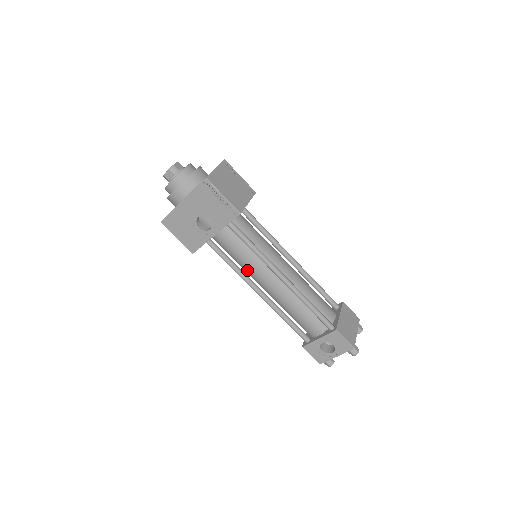
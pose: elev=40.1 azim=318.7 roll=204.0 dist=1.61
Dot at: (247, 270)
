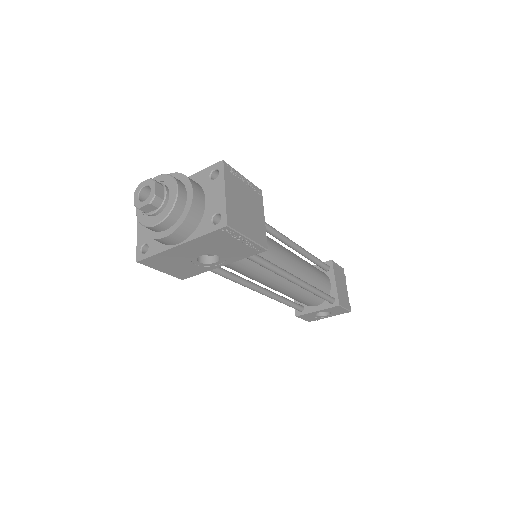
Dot at: (250, 278)
